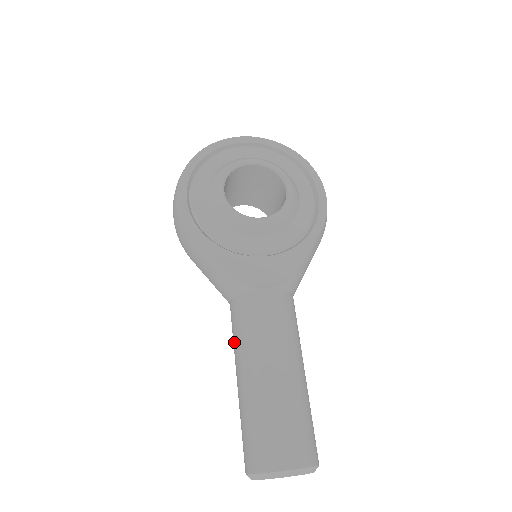
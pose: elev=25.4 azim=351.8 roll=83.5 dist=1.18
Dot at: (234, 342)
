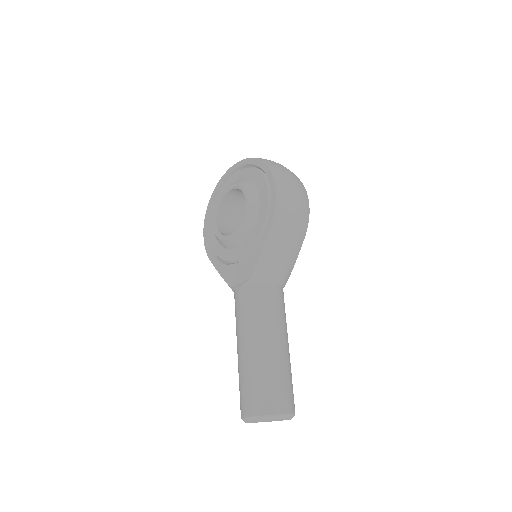
Dot at: occluded
